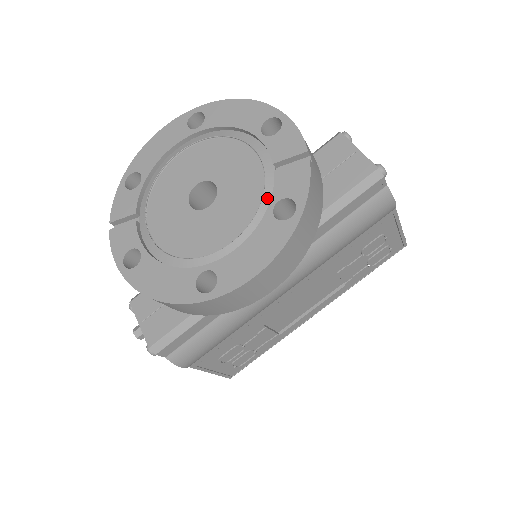
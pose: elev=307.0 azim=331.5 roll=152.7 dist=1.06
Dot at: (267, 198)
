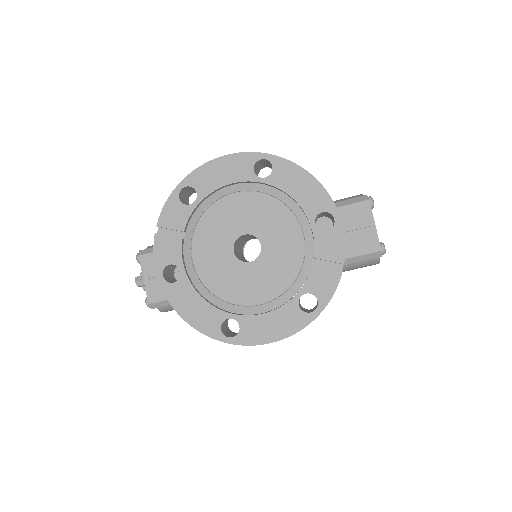
Dot at: (298, 283)
